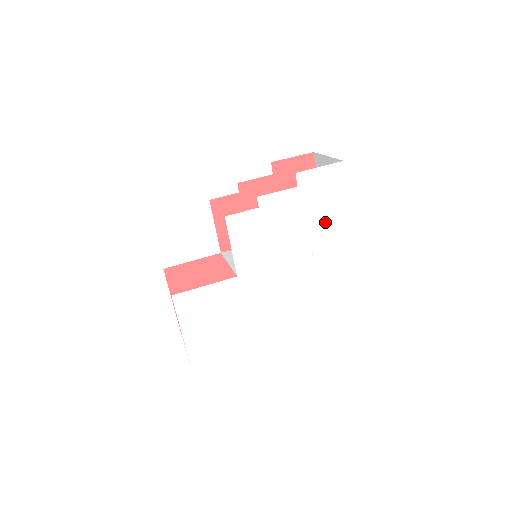
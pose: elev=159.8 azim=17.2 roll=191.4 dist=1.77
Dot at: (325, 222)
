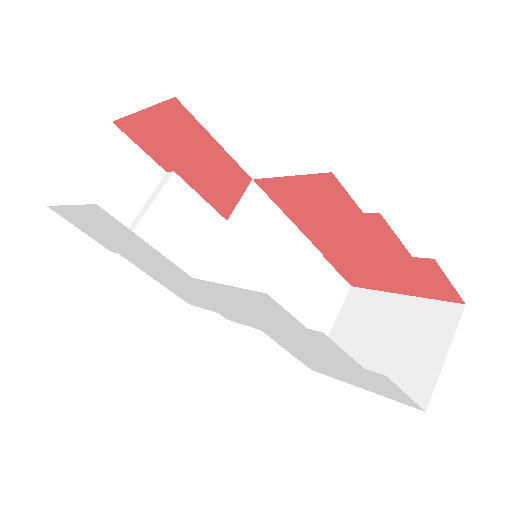
Dot at: (326, 366)
